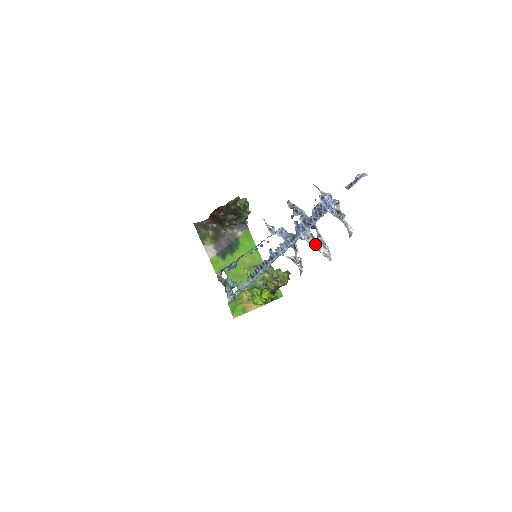
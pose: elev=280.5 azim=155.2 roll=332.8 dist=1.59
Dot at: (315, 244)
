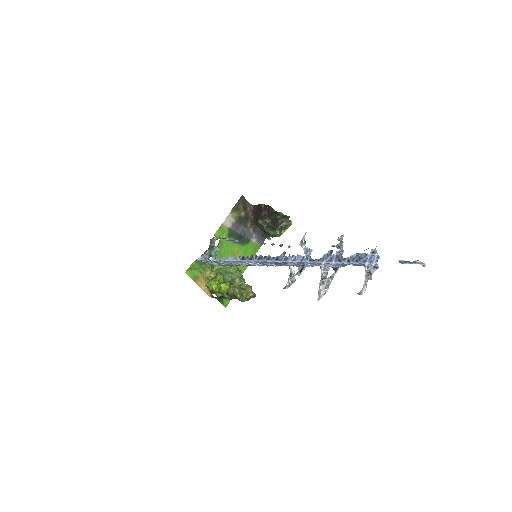
Dot at: (323, 278)
